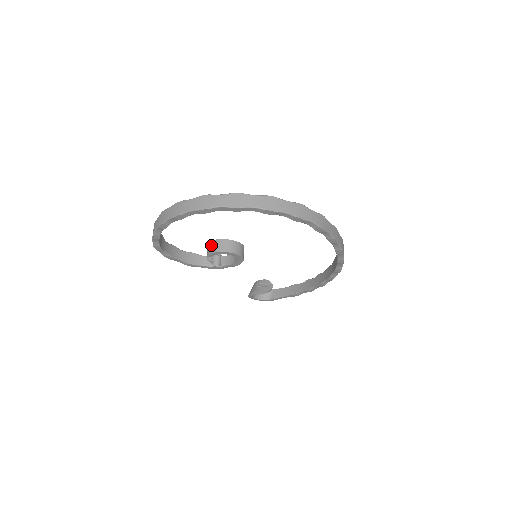
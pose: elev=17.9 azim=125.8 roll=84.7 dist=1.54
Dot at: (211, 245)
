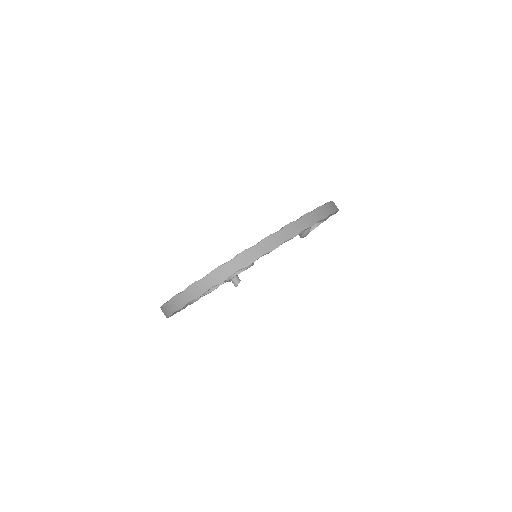
Dot at: occluded
